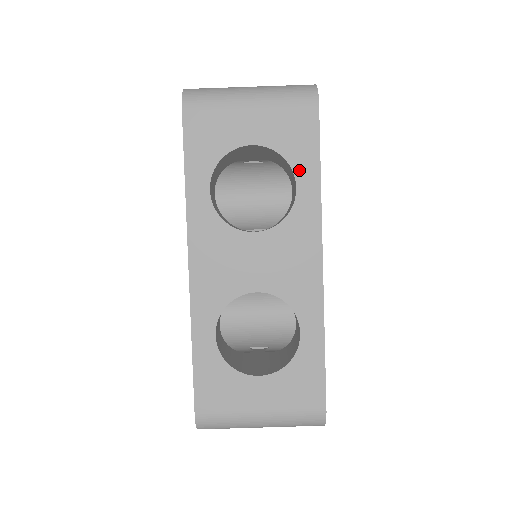
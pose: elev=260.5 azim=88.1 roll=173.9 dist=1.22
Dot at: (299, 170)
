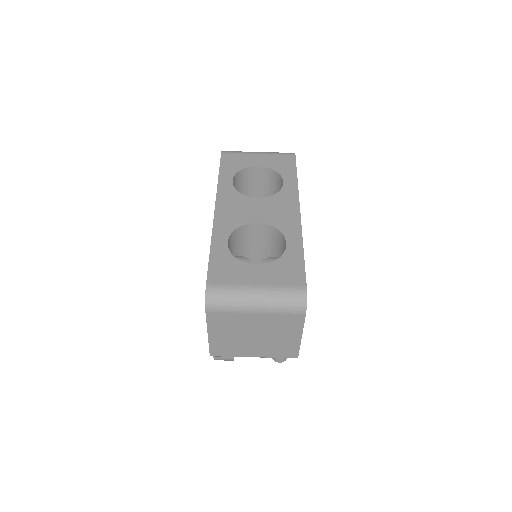
Dot at: (285, 176)
